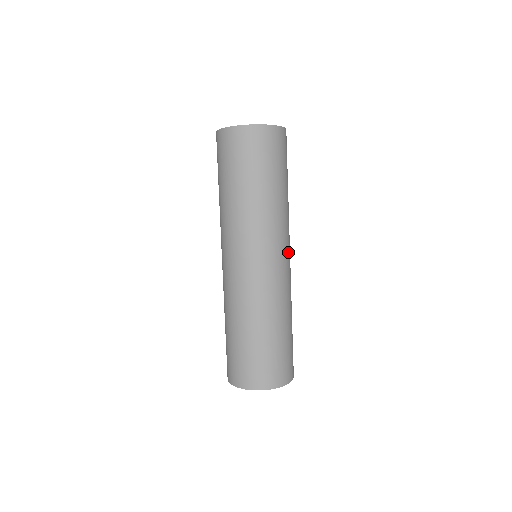
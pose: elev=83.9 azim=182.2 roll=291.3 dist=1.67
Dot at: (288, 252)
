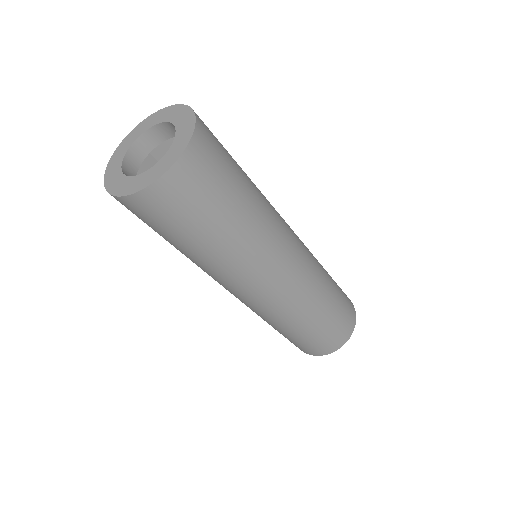
Dot at: occluded
